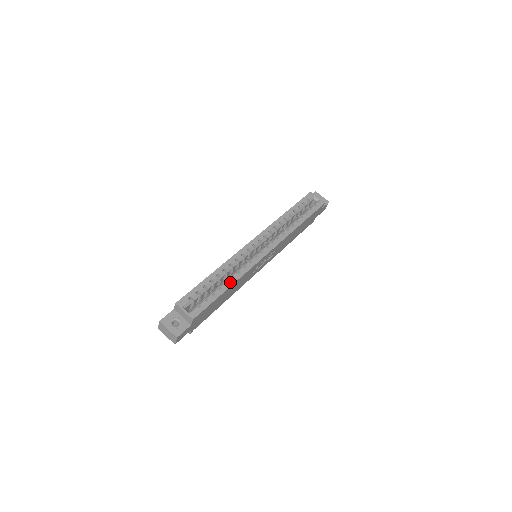
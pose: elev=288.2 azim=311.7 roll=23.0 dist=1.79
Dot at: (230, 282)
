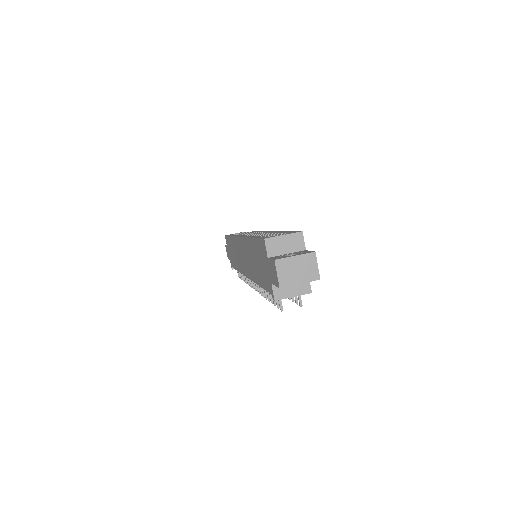
Dot at: (276, 232)
